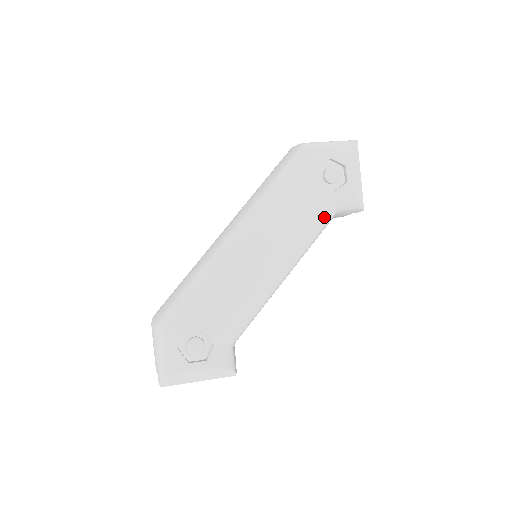
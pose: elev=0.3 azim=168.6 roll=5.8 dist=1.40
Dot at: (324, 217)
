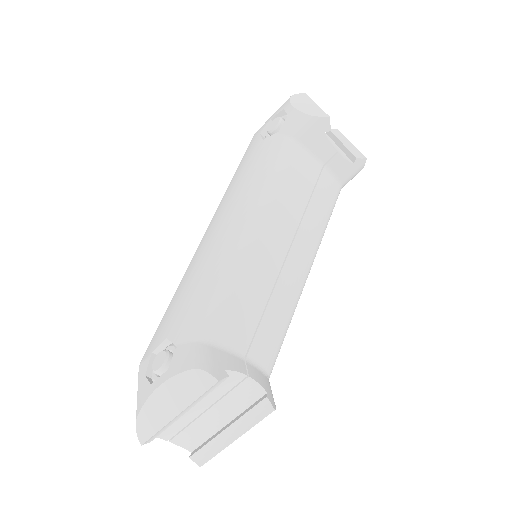
Dot at: (277, 155)
